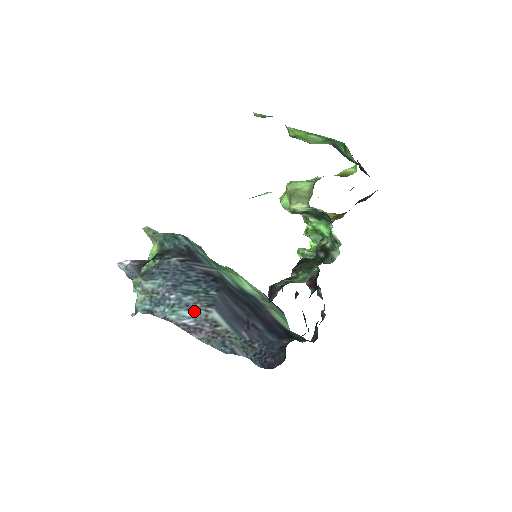
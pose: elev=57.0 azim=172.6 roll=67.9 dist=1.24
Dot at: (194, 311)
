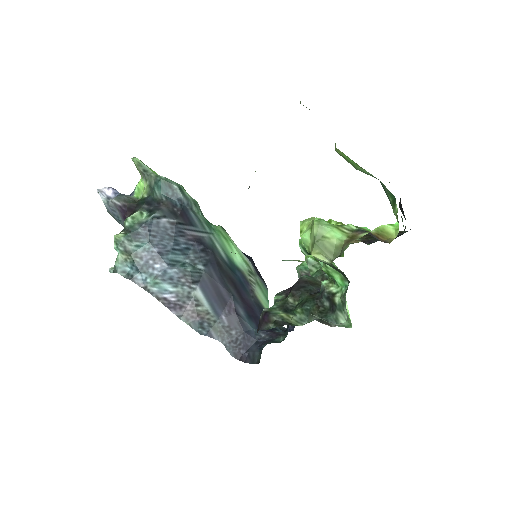
Dot at: (177, 286)
